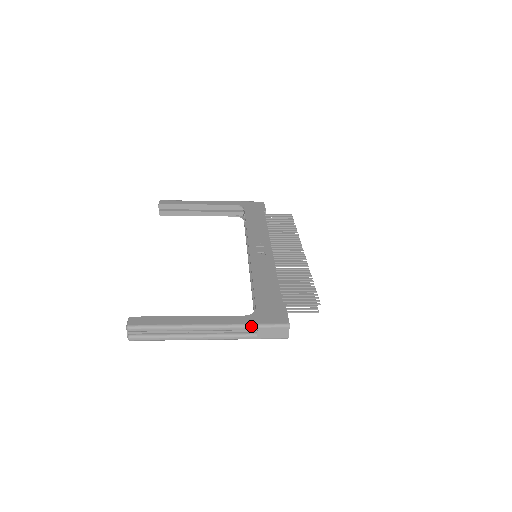
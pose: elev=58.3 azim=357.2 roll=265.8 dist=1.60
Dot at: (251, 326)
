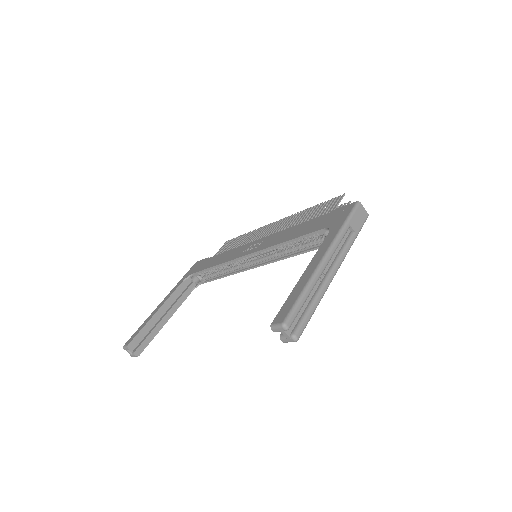
Dot at: (344, 226)
